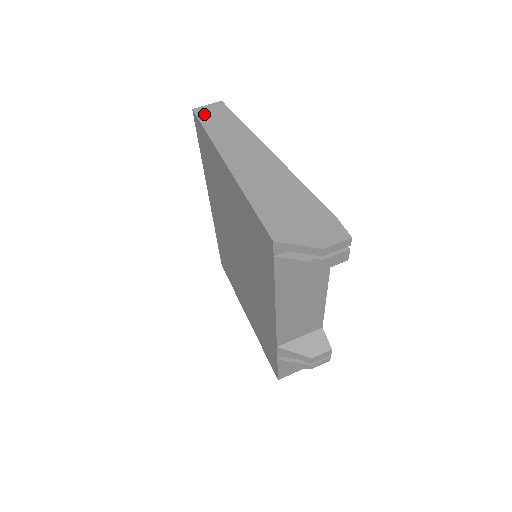
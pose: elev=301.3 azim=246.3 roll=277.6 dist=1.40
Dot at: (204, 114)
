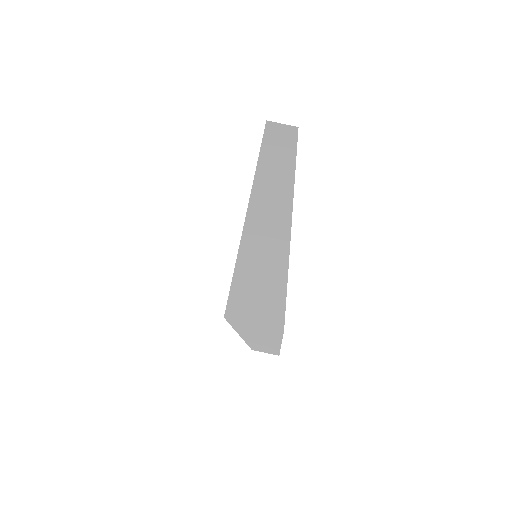
Dot at: (271, 135)
